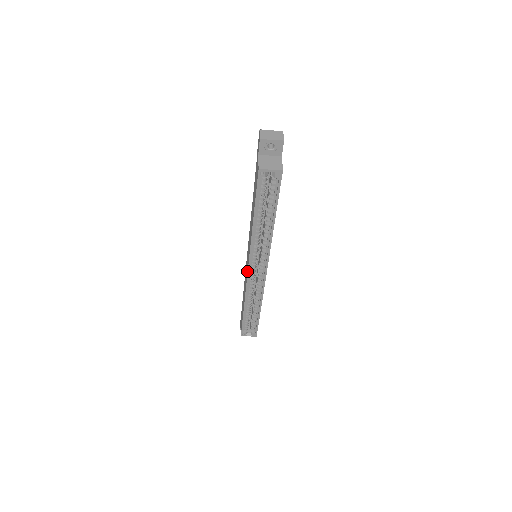
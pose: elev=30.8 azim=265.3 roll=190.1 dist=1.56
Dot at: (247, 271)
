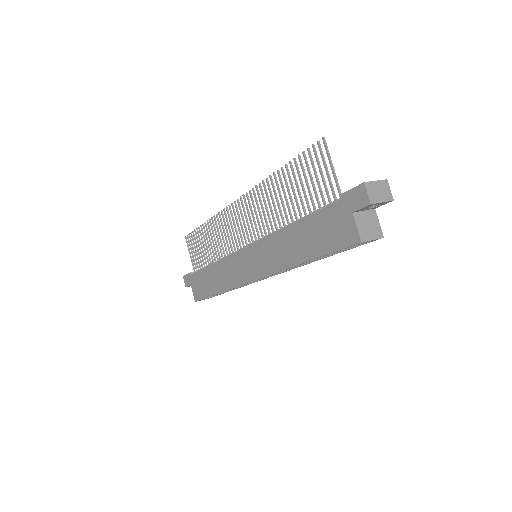
Dot at: (250, 279)
